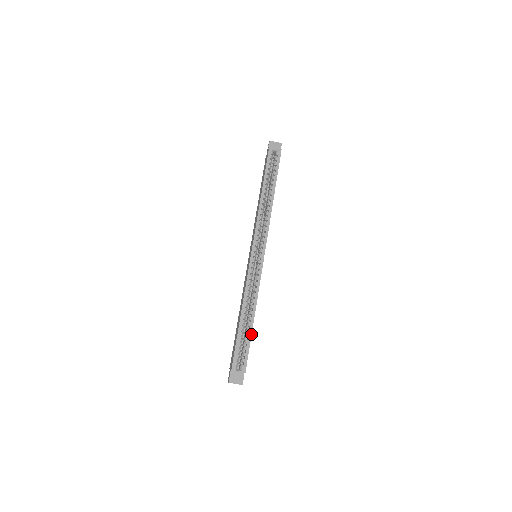
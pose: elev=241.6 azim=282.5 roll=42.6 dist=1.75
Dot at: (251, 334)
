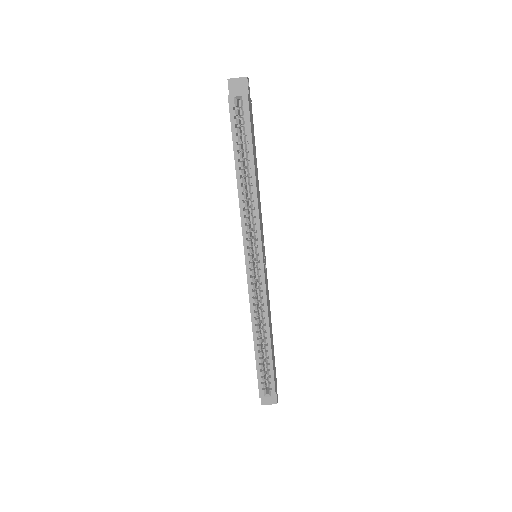
Dot at: (271, 358)
